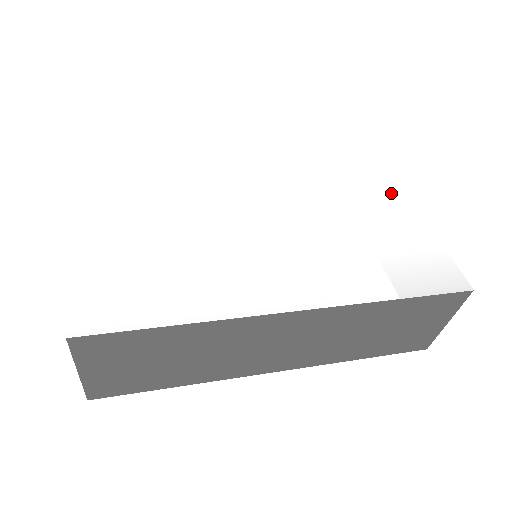
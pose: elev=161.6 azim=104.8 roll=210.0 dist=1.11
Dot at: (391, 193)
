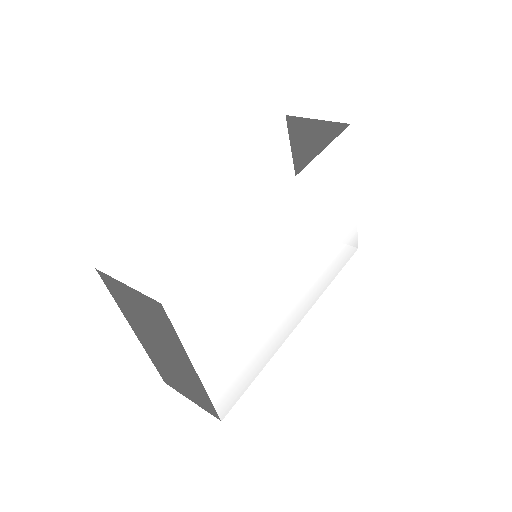
Dot at: (347, 184)
